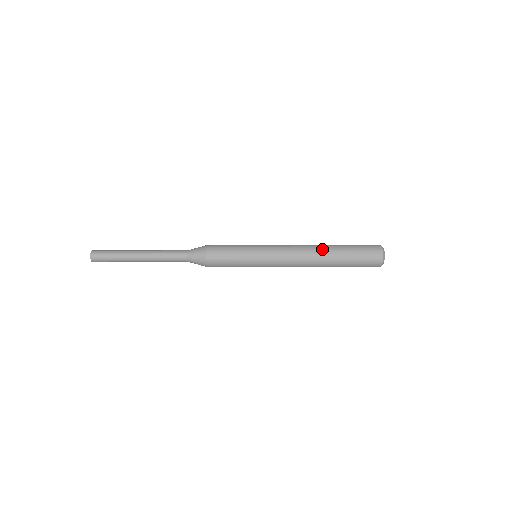
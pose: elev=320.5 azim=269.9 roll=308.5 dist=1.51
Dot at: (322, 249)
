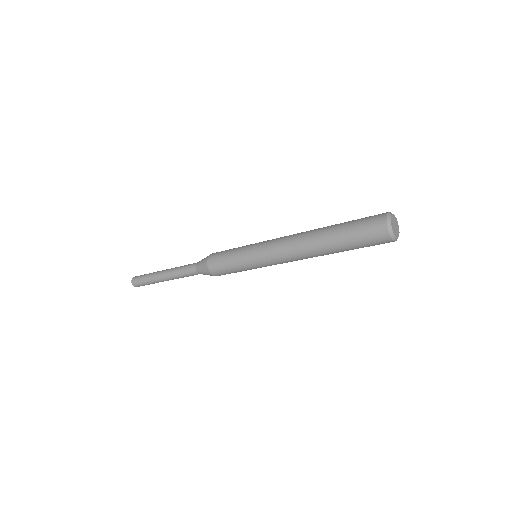
Dot at: occluded
